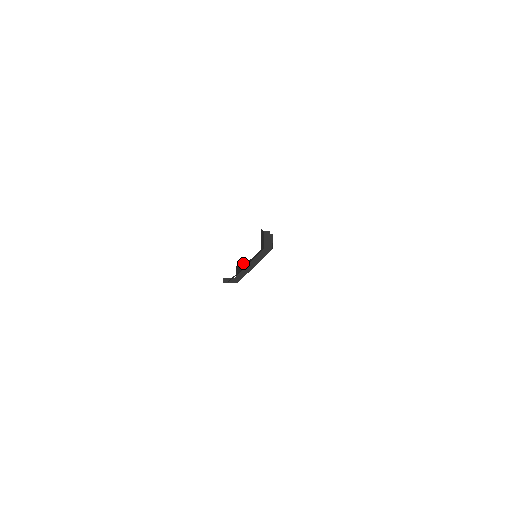
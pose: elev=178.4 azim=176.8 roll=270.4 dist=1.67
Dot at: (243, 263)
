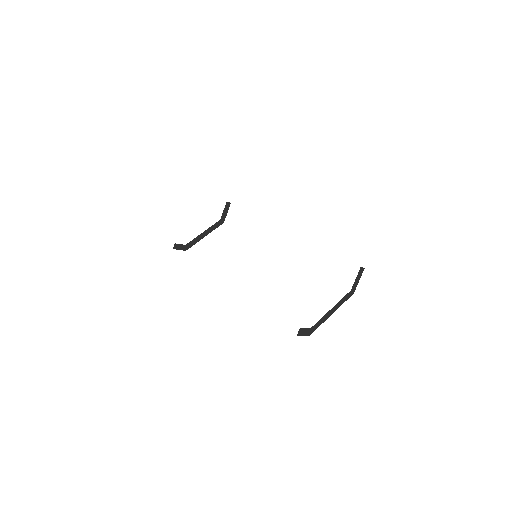
Dot at: occluded
